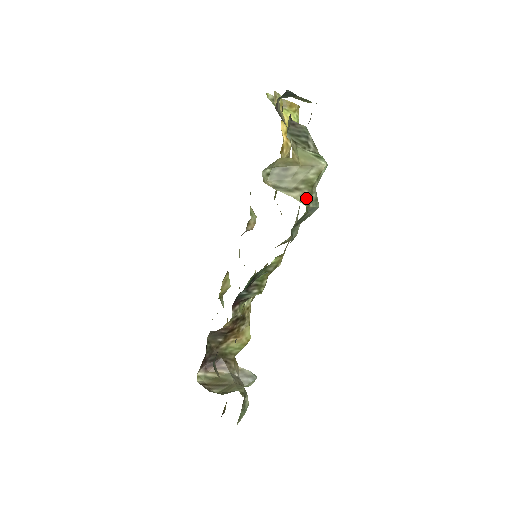
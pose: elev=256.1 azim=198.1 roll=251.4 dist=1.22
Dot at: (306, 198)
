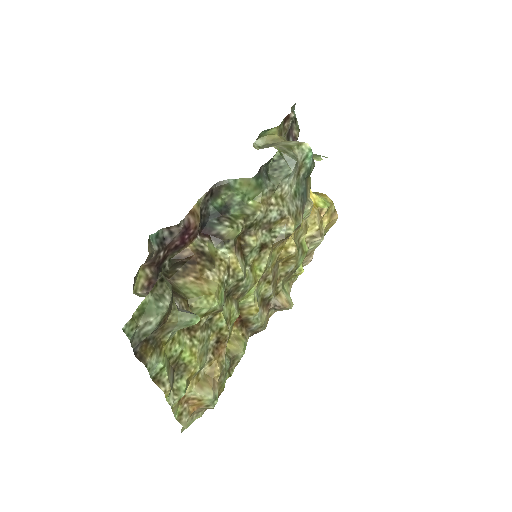
Dot at: (282, 149)
